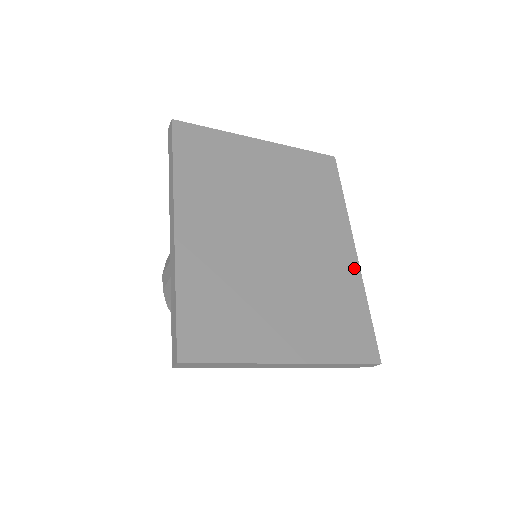
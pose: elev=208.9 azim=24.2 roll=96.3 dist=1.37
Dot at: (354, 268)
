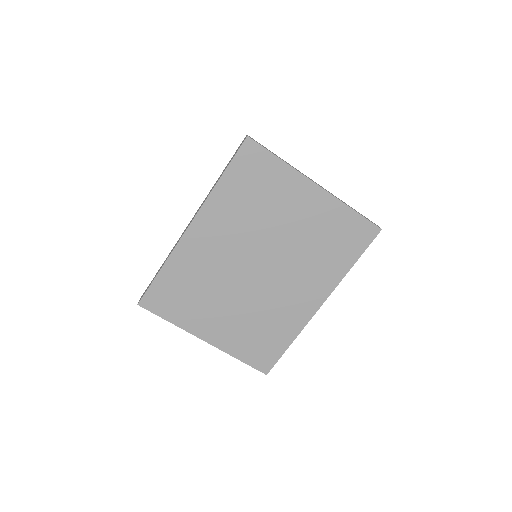
Dot at: (305, 317)
